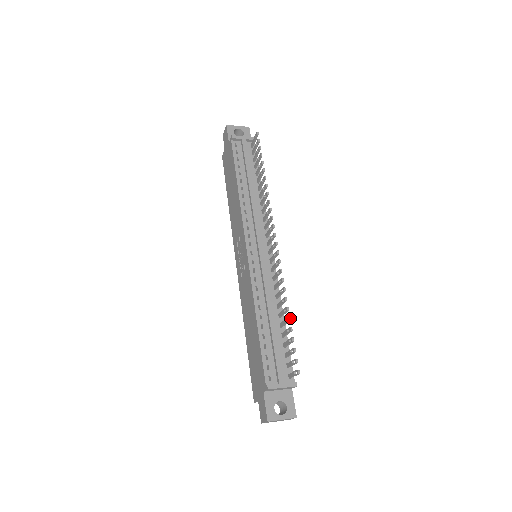
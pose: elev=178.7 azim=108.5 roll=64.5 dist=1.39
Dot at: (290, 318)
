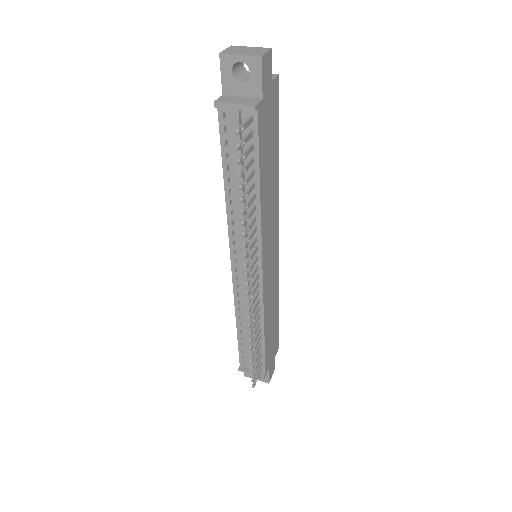
Dot at: (251, 356)
